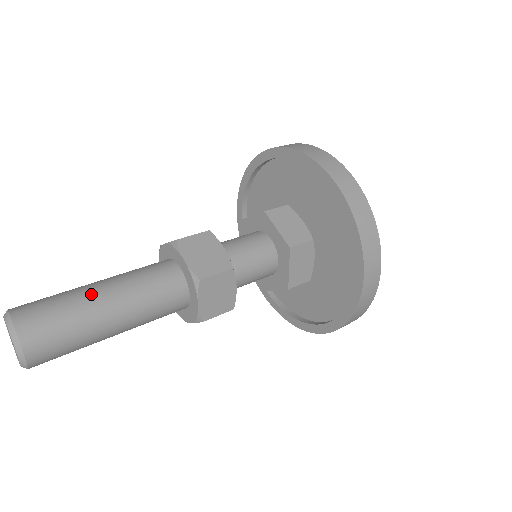
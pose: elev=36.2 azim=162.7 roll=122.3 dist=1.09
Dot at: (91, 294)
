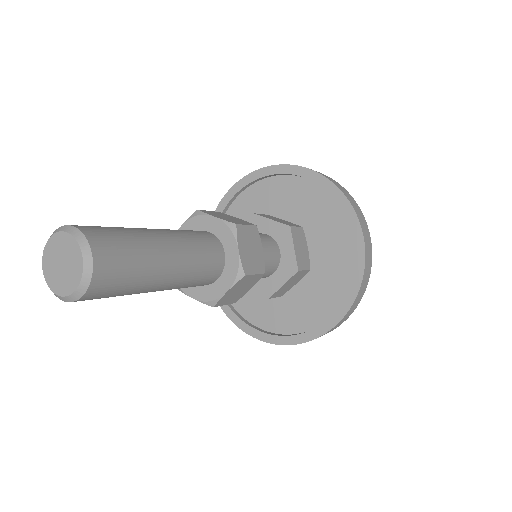
Dot at: (159, 248)
